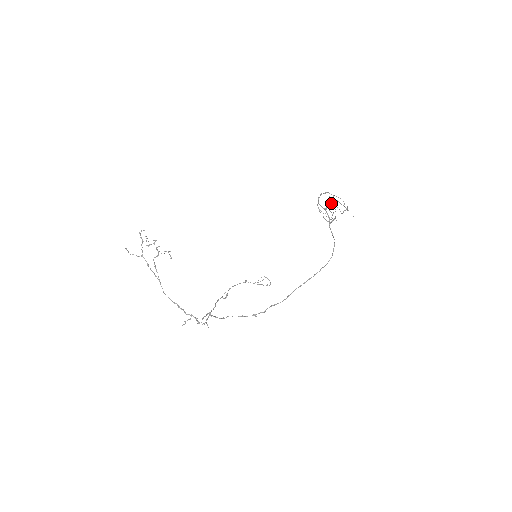
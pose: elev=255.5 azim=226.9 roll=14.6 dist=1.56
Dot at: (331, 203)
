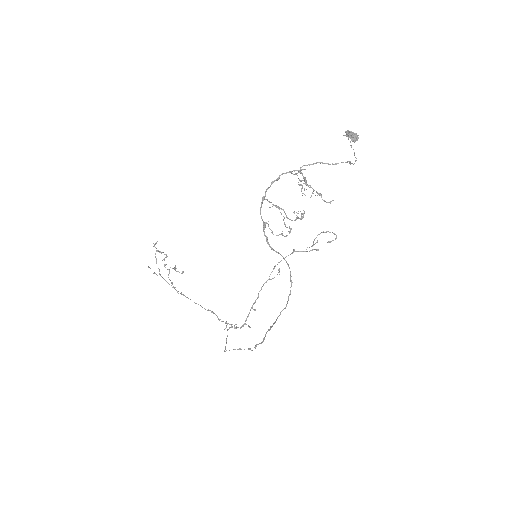
Dot at: (304, 179)
